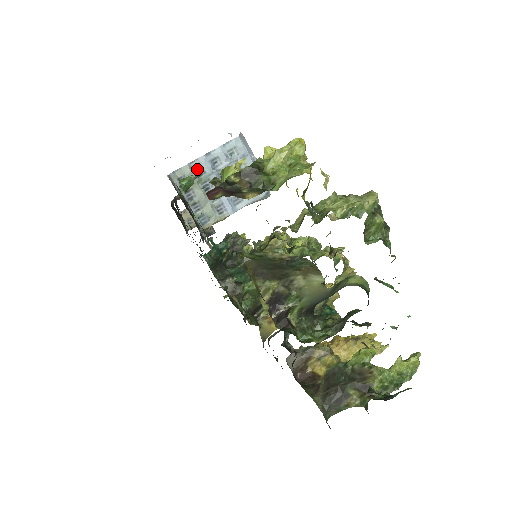
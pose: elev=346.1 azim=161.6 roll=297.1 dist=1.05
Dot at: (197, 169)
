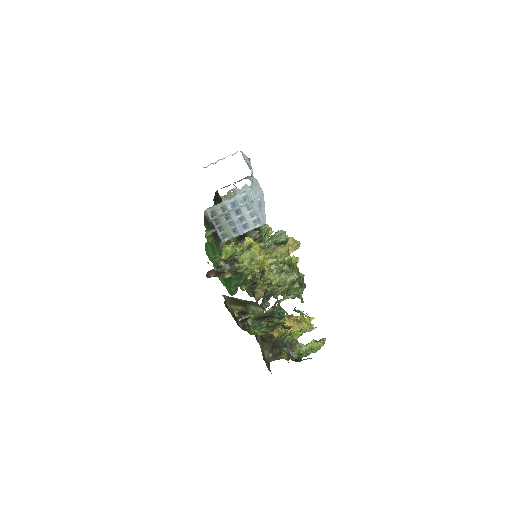
Dot at: (222, 207)
